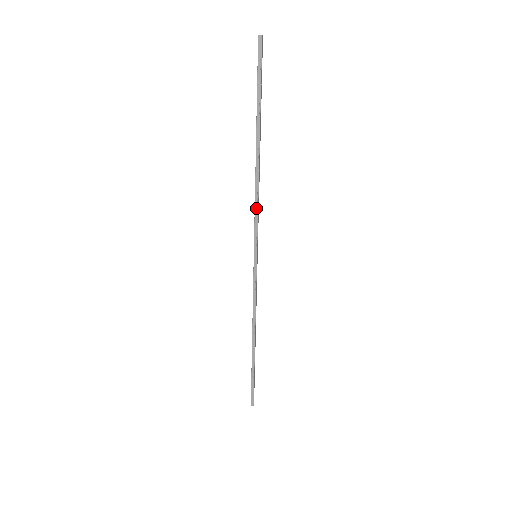
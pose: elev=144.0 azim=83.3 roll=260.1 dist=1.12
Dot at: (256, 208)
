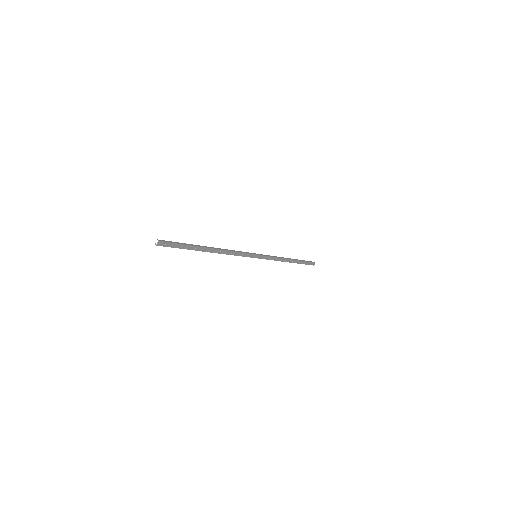
Dot at: (234, 255)
